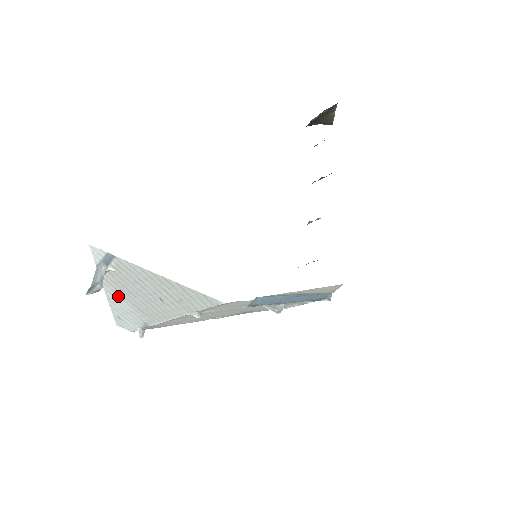
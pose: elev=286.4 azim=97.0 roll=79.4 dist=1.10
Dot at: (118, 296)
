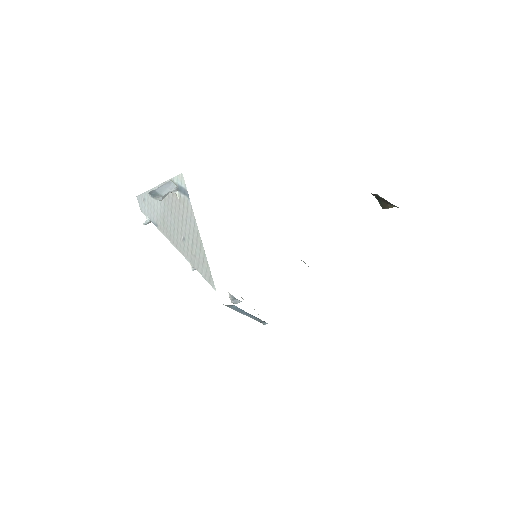
Dot at: occluded
